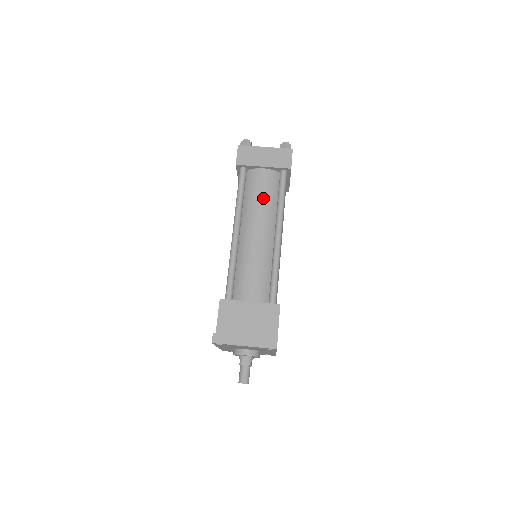
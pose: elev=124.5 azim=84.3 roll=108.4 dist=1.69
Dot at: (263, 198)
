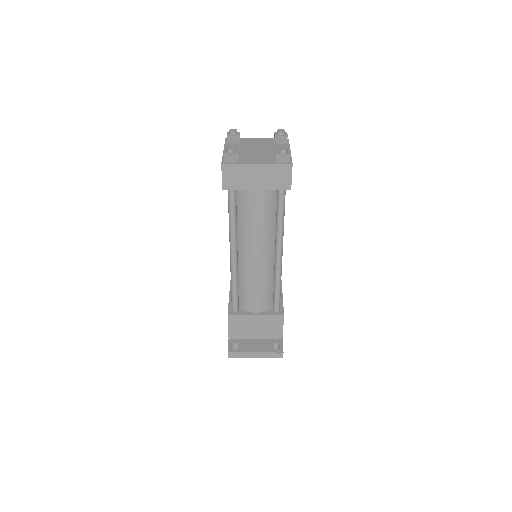
Dot at: (259, 222)
